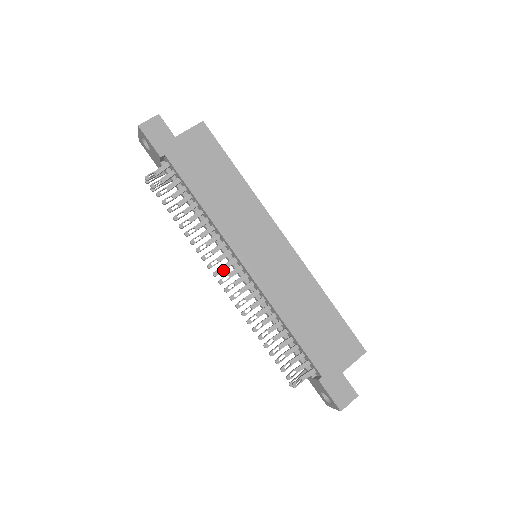
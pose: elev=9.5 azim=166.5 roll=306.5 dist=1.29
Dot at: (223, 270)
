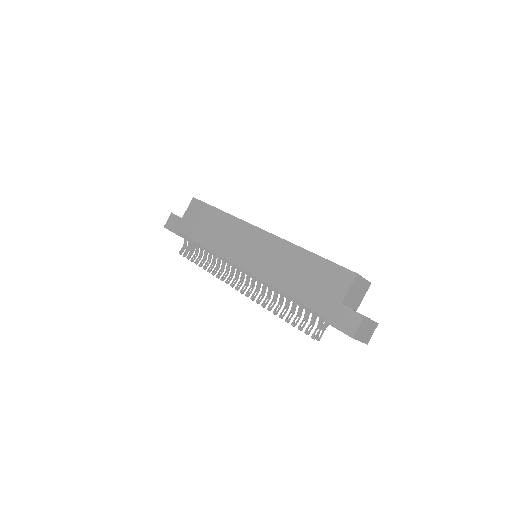
Dot at: (236, 280)
